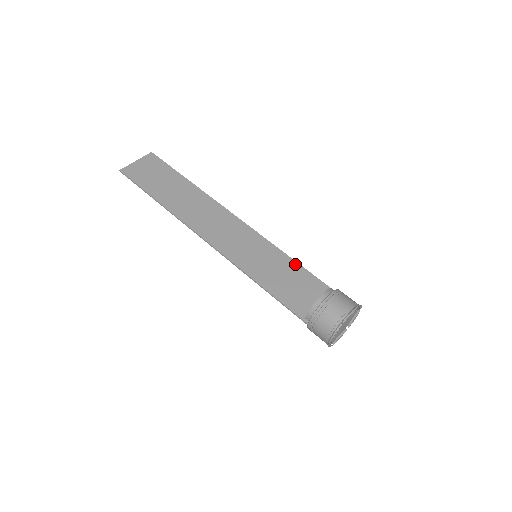
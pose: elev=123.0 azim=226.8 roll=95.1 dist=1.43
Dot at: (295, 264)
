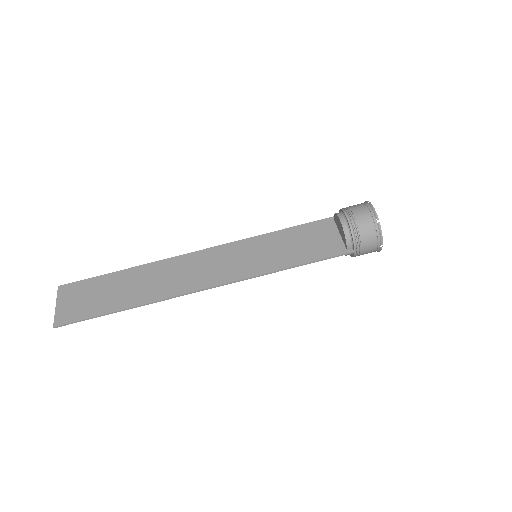
Dot at: (287, 231)
